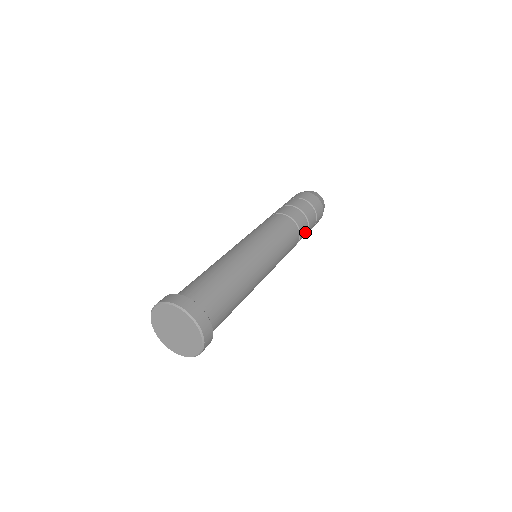
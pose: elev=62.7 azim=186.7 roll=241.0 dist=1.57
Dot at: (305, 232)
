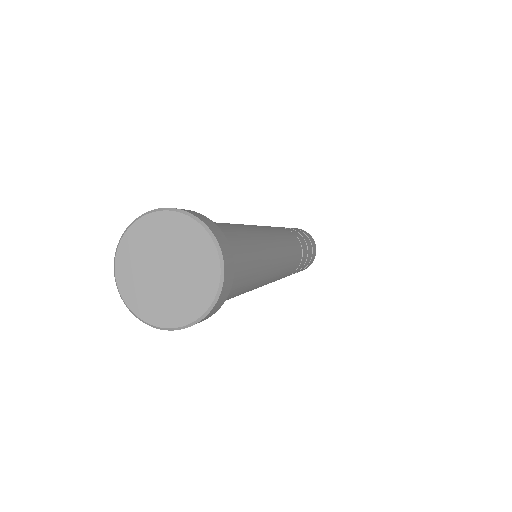
Dot at: (304, 245)
